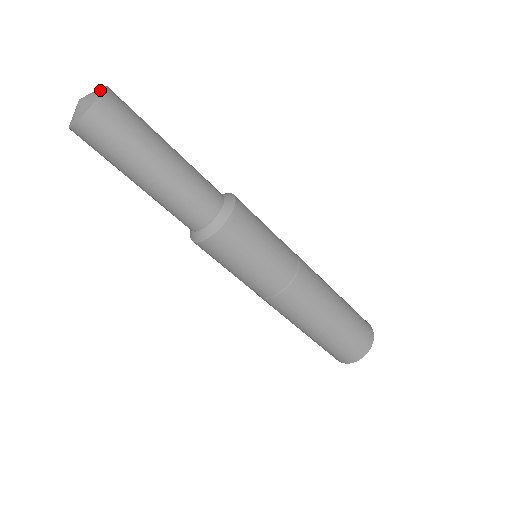
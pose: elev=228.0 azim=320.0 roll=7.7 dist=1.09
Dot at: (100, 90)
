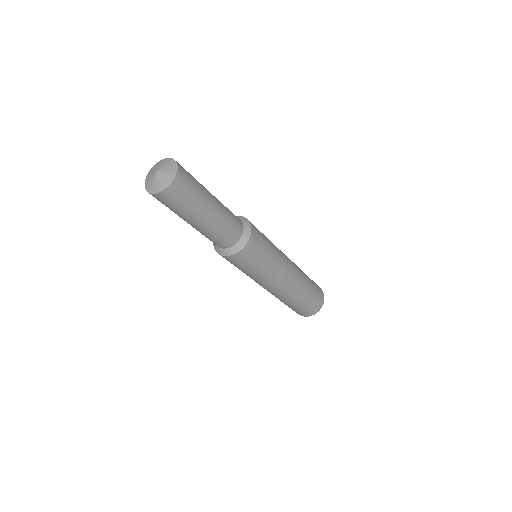
Dot at: (172, 174)
